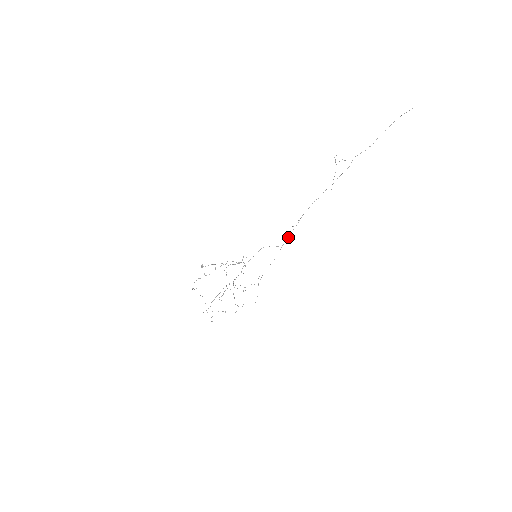
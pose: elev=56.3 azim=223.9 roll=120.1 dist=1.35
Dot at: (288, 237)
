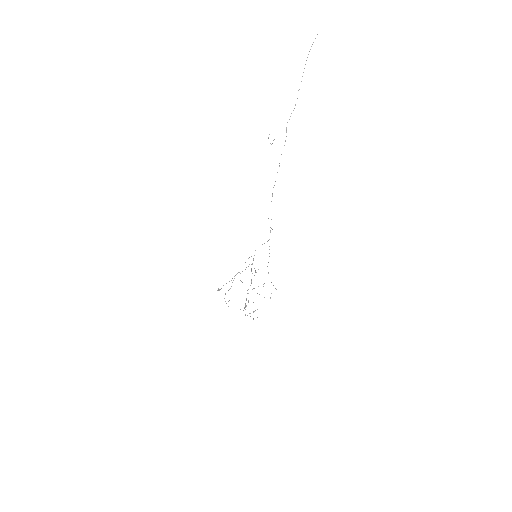
Dot at: (270, 230)
